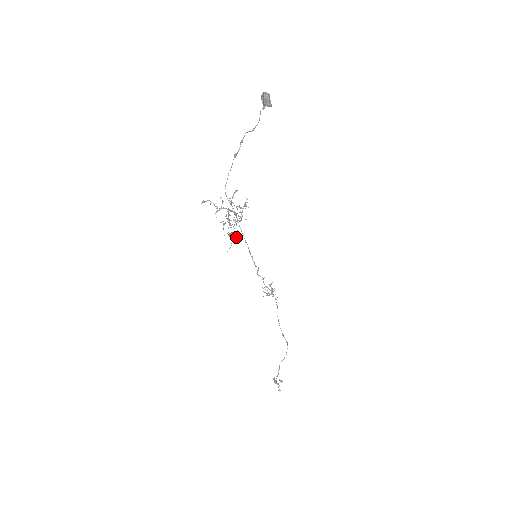
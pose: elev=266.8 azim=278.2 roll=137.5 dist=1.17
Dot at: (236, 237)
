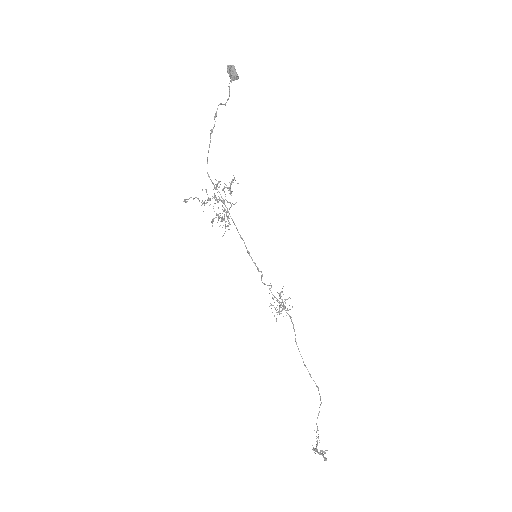
Dot at: (229, 218)
